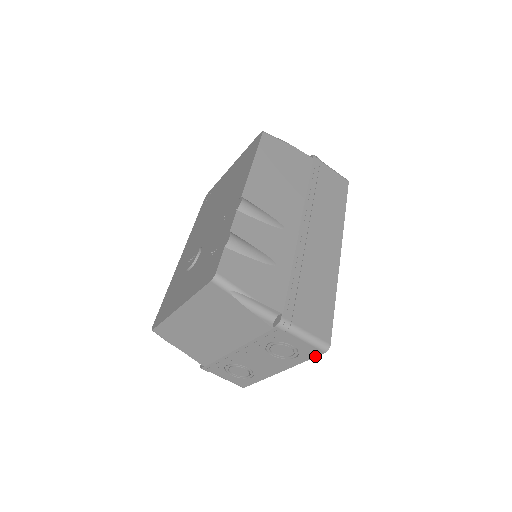
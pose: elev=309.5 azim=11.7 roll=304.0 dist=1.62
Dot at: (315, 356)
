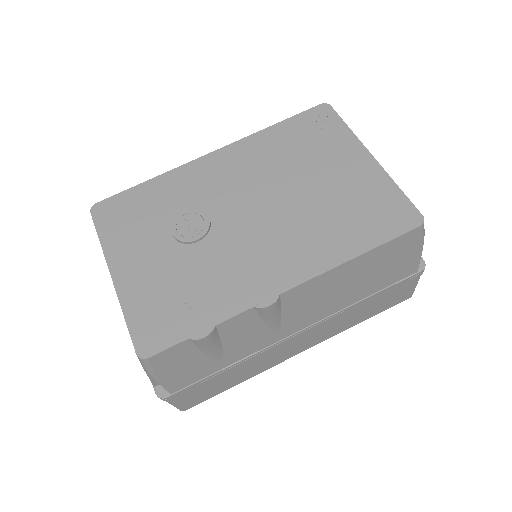
Dot at: occluded
